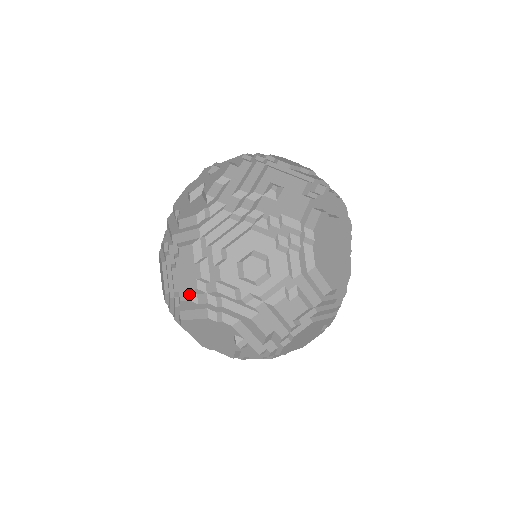
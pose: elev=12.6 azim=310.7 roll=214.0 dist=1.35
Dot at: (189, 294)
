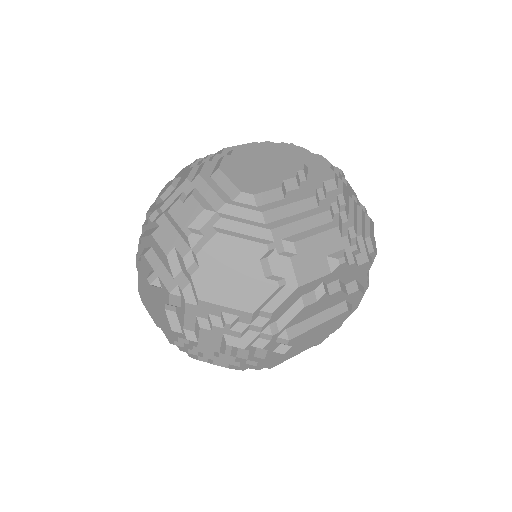
Dot at: occluded
